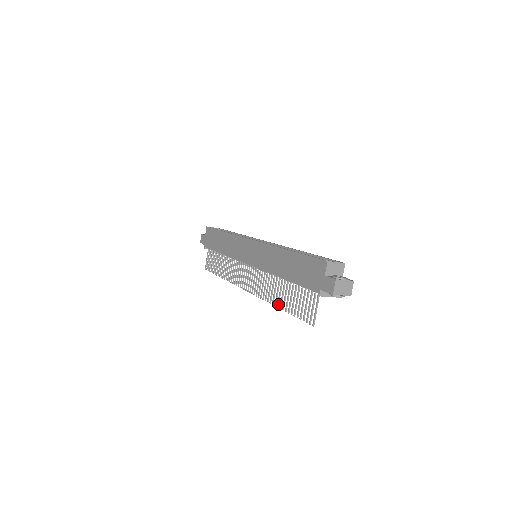
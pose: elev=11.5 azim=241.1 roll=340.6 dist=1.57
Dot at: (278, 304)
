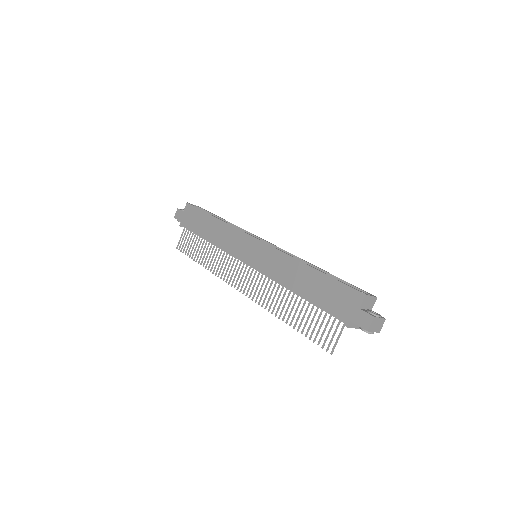
Dot at: (284, 318)
